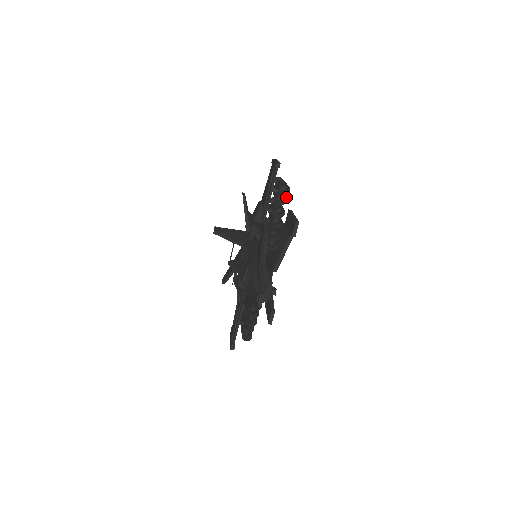
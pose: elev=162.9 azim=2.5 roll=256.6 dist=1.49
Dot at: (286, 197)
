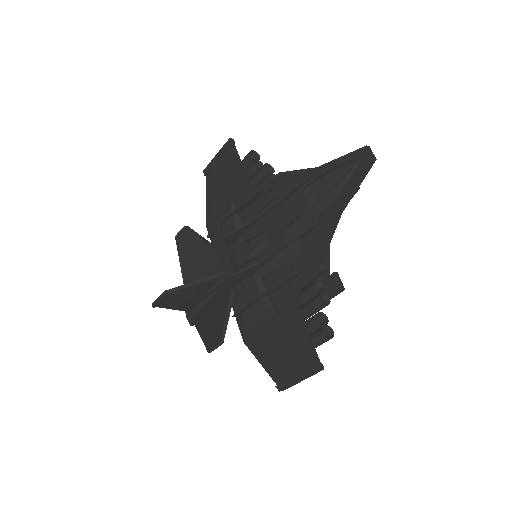
Dot at: (260, 162)
